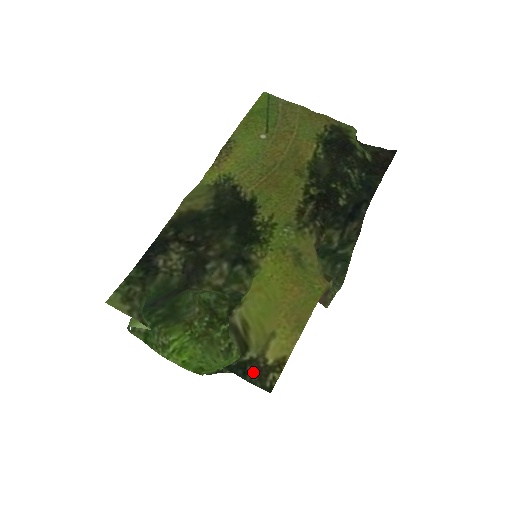
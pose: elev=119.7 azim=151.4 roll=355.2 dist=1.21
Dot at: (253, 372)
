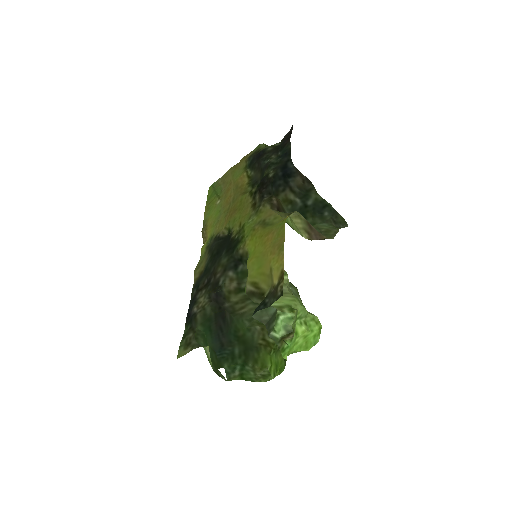
Dot at: (270, 299)
